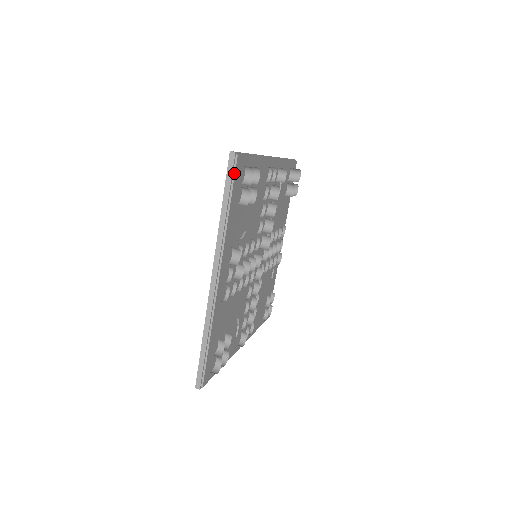
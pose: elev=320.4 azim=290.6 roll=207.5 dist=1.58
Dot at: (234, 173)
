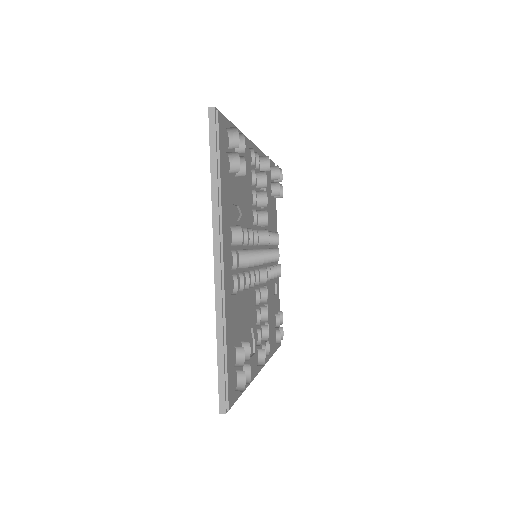
Dot at: (218, 131)
